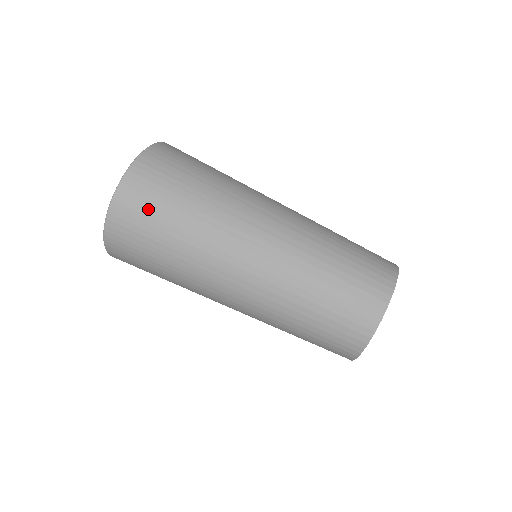
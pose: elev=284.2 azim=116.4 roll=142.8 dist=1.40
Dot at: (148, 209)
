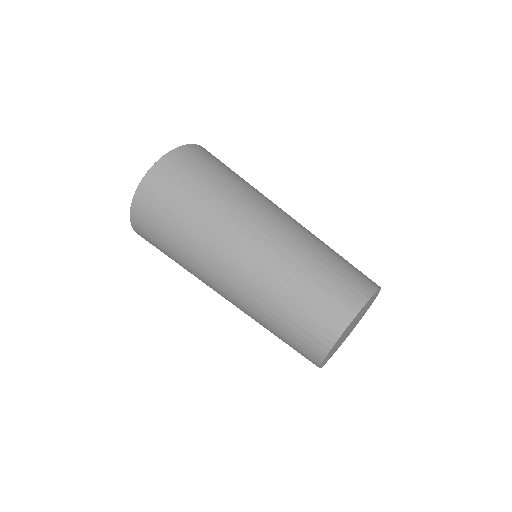
Dot at: (156, 213)
